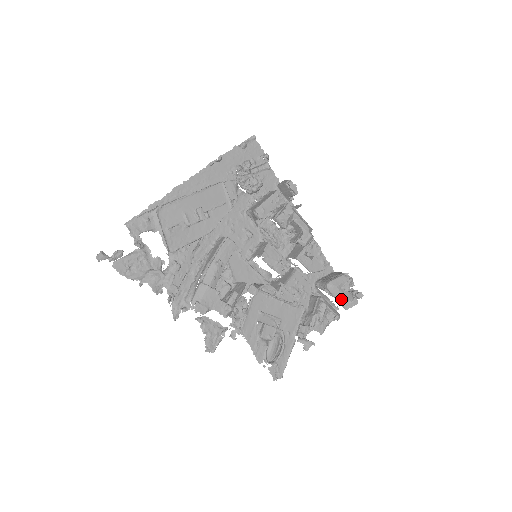
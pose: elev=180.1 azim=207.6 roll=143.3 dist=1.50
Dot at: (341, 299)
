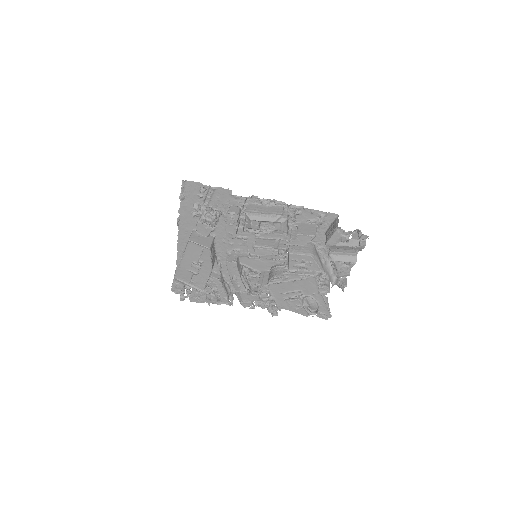
Dot at: (348, 248)
